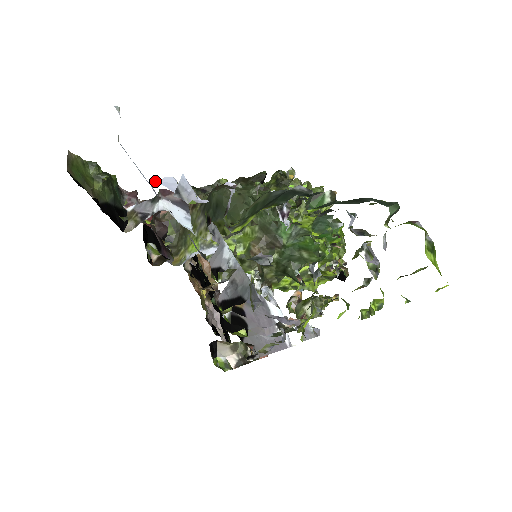
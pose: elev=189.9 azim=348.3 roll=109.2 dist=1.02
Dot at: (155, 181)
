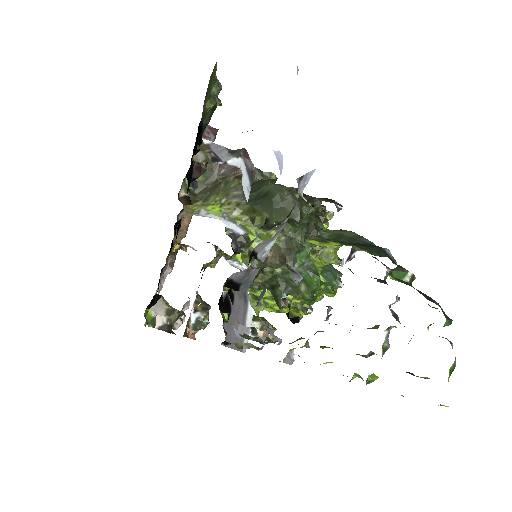
Dot at: occluded
